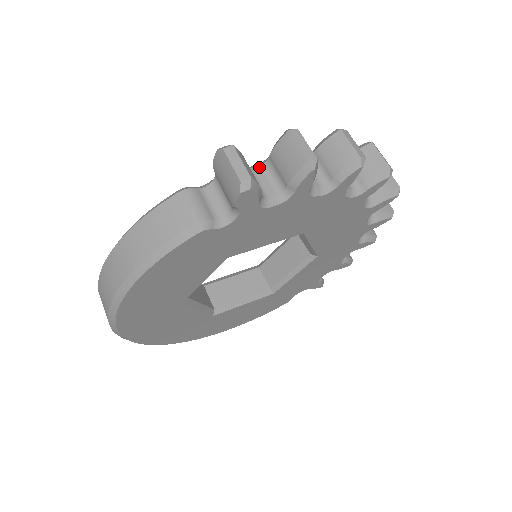
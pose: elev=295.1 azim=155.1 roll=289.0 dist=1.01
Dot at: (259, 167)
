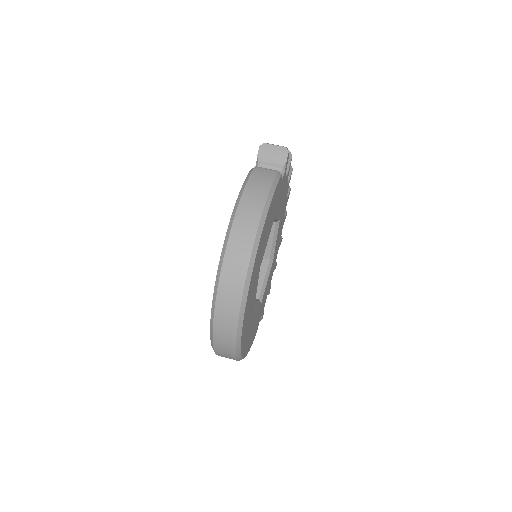
Dot at: occluded
